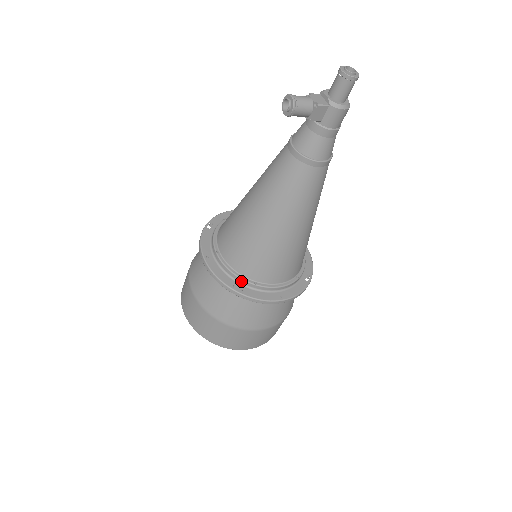
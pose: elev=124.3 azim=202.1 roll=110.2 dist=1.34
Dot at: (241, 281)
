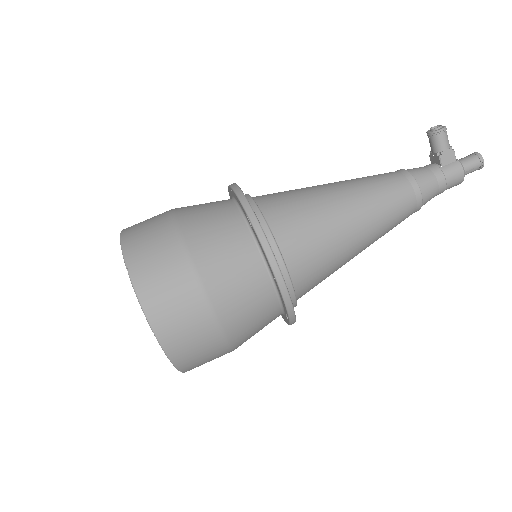
Dot at: (261, 221)
